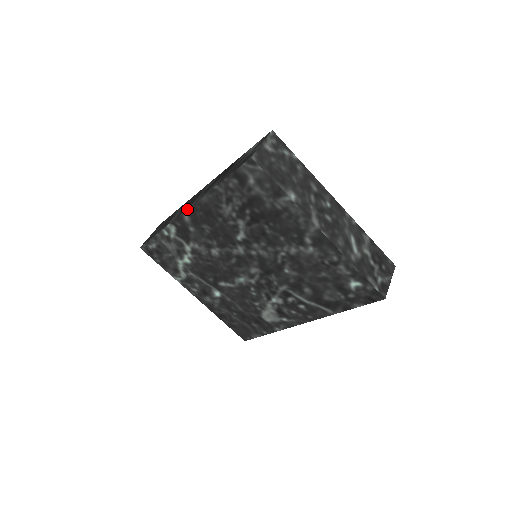
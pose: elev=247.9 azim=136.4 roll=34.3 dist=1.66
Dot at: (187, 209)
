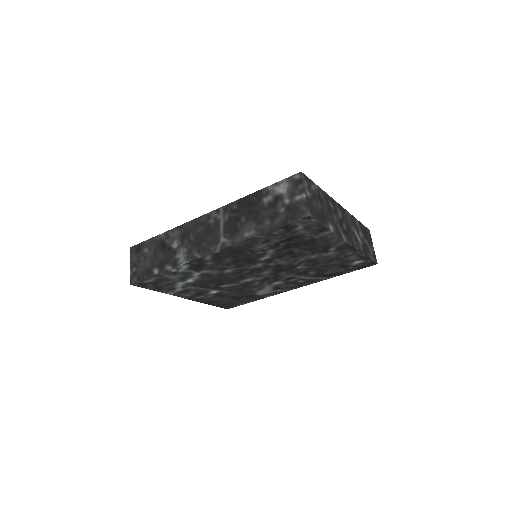
Dot at: (212, 253)
